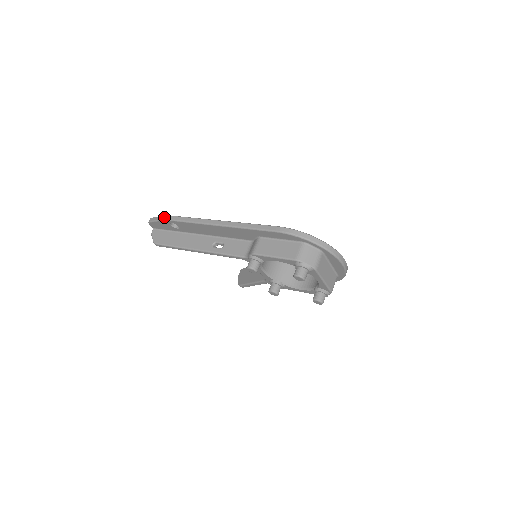
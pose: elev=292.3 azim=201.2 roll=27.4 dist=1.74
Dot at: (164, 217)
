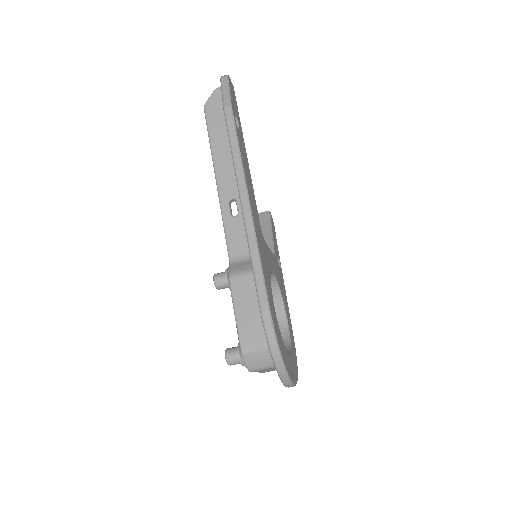
Dot at: (227, 104)
